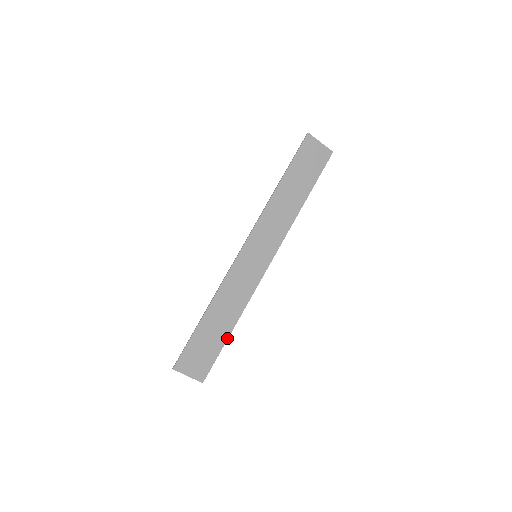
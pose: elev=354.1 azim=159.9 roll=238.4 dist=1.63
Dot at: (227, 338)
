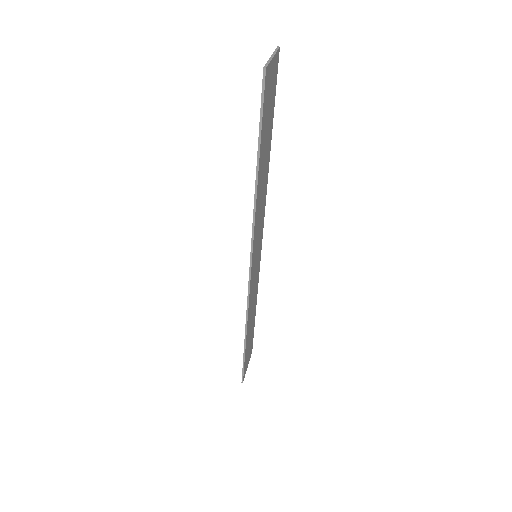
Dot at: occluded
